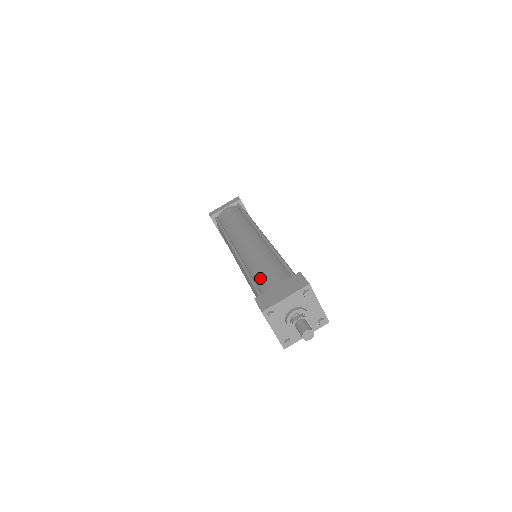
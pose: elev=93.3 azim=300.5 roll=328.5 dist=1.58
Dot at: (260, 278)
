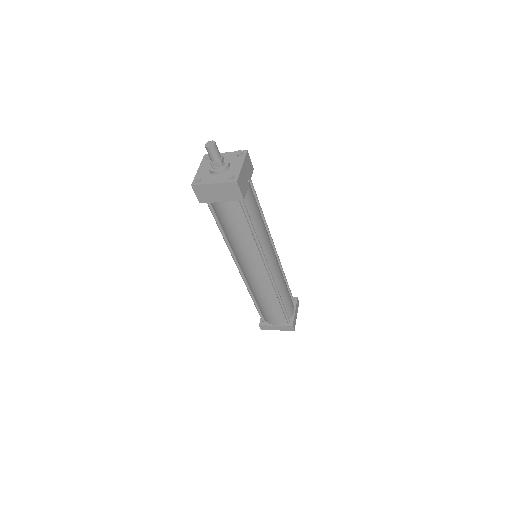
Dot at: occluded
